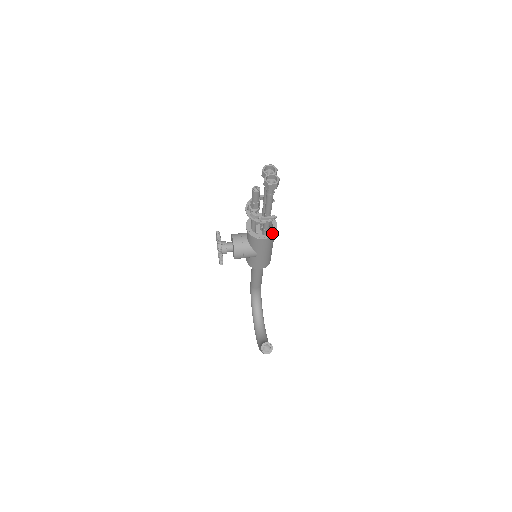
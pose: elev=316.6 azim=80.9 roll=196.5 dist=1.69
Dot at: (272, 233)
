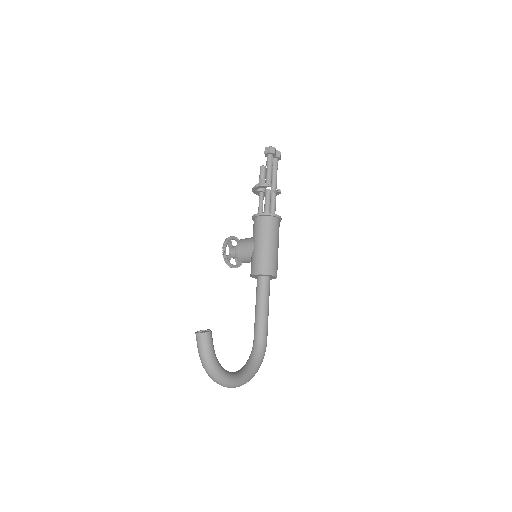
Dot at: (268, 213)
